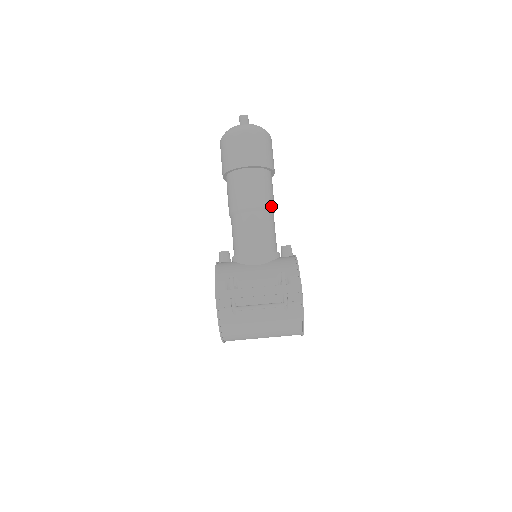
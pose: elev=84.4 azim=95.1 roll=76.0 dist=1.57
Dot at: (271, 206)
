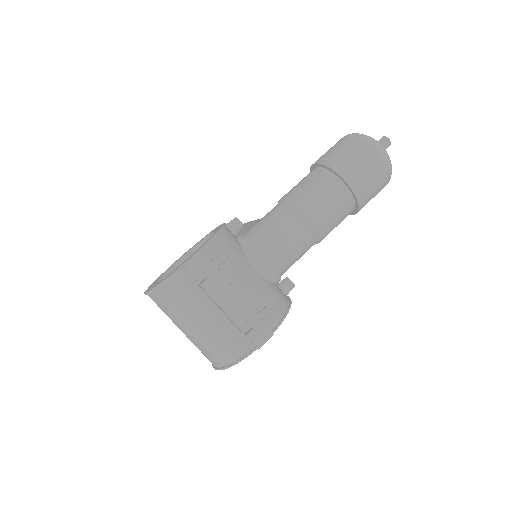
Dot at: (322, 237)
